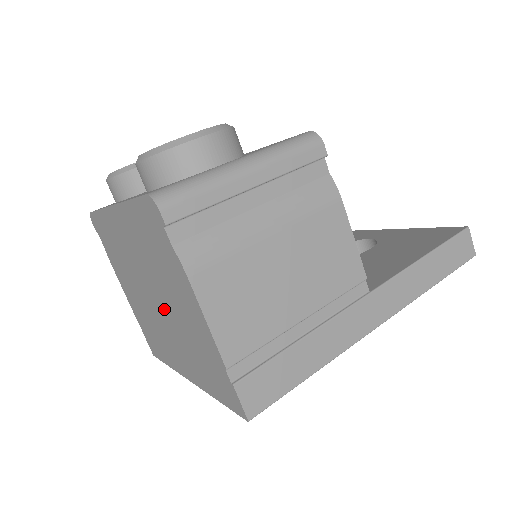
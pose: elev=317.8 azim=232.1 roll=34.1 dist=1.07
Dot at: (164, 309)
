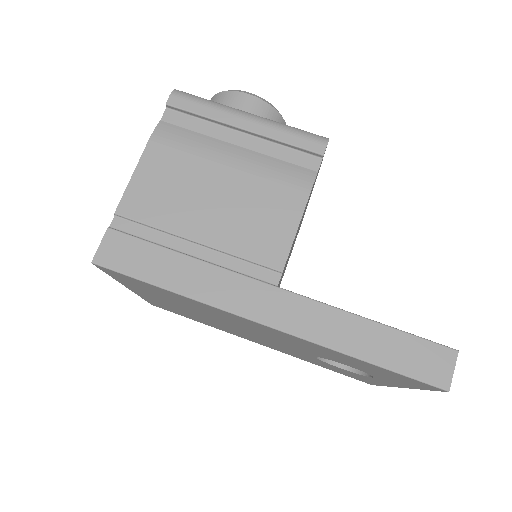
Dot at: occluded
